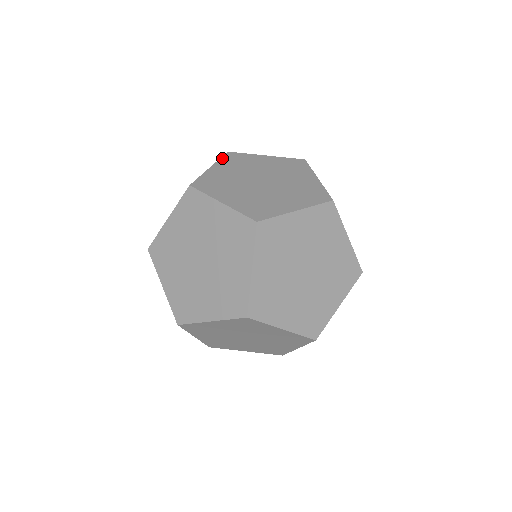
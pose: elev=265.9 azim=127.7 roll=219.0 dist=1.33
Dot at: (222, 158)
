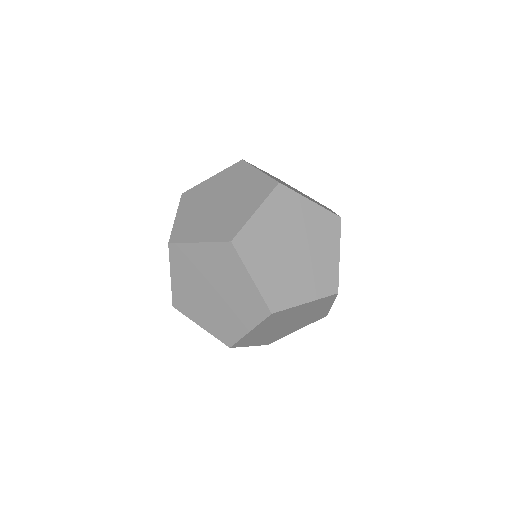
Dot at: occluded
